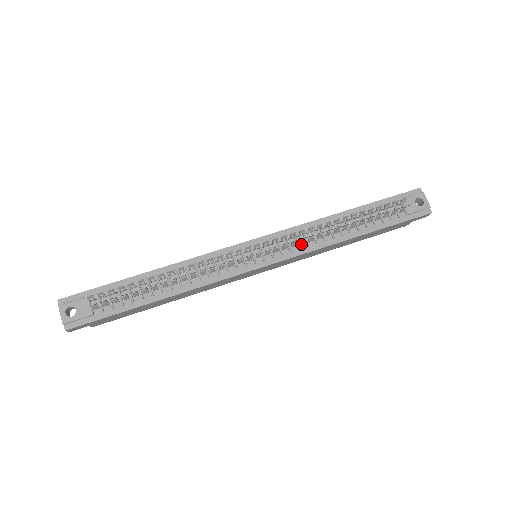
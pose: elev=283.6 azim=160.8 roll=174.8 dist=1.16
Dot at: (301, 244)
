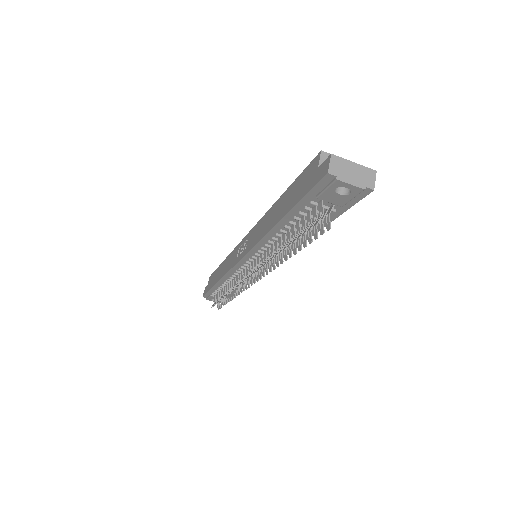
Dot at: occluded
